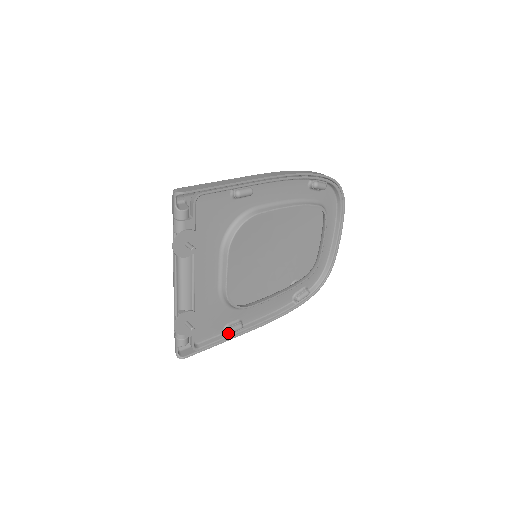
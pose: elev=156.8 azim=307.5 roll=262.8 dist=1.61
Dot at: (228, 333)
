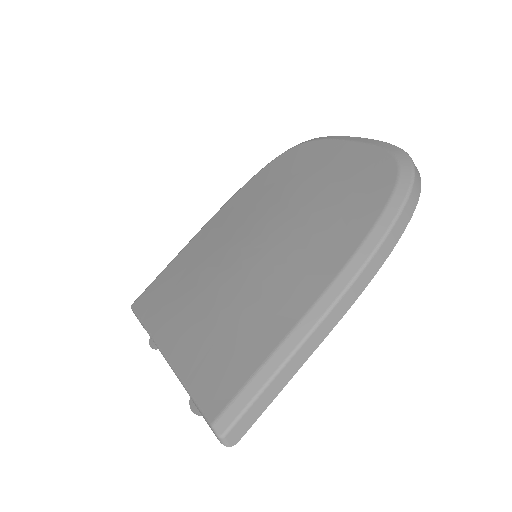
Dot at: occluded
